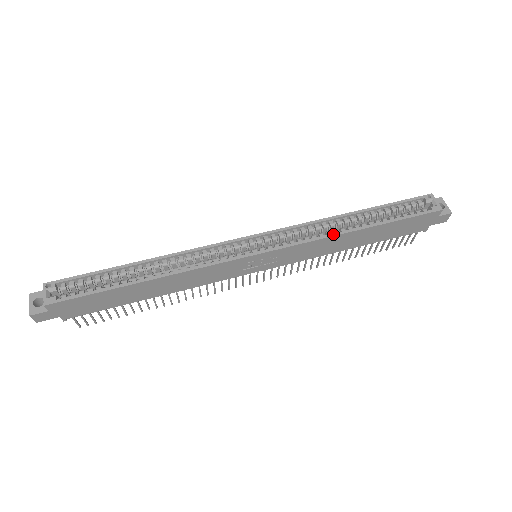
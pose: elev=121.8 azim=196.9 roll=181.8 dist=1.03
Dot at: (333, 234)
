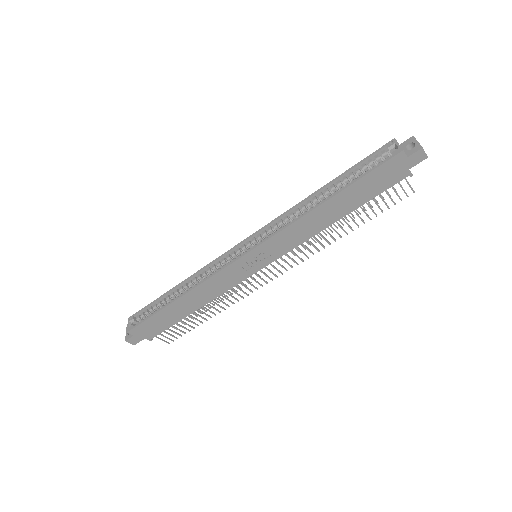
Dot at: (300, 216)
